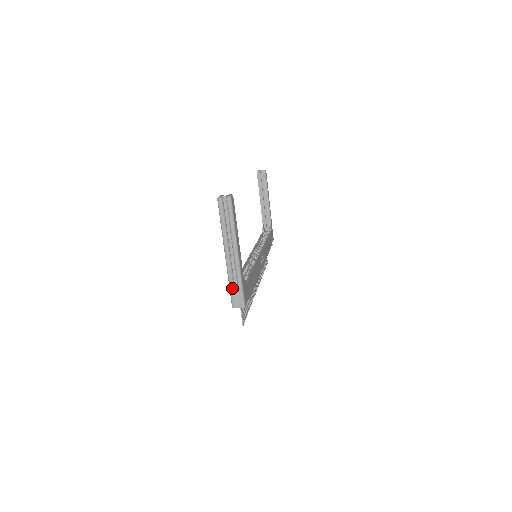
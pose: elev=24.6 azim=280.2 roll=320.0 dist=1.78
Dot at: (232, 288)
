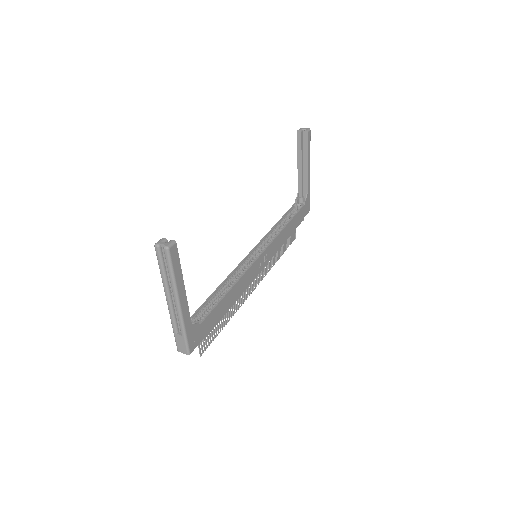
Dot at: (175, 334)
